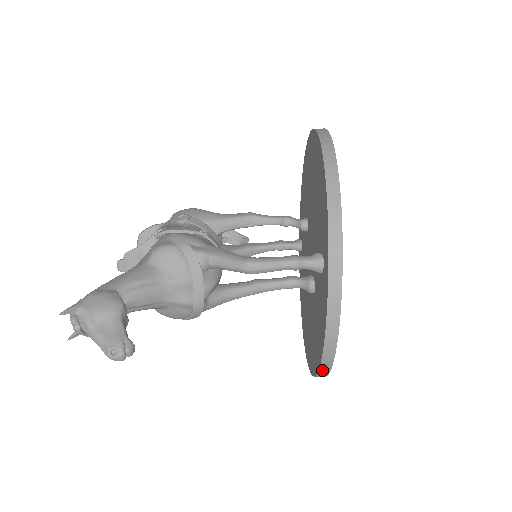
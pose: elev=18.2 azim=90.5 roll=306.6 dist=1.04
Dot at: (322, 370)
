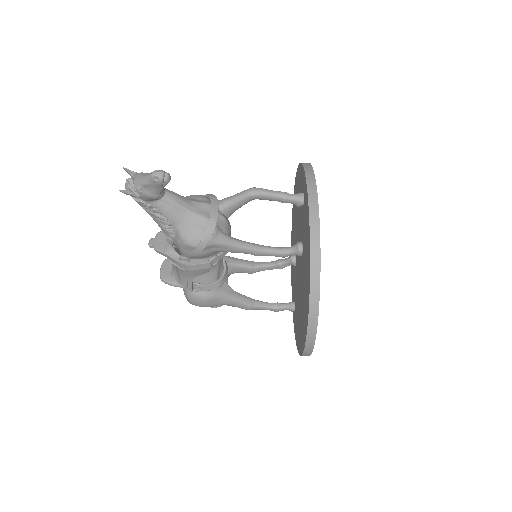
Dot at: (313, 264)
